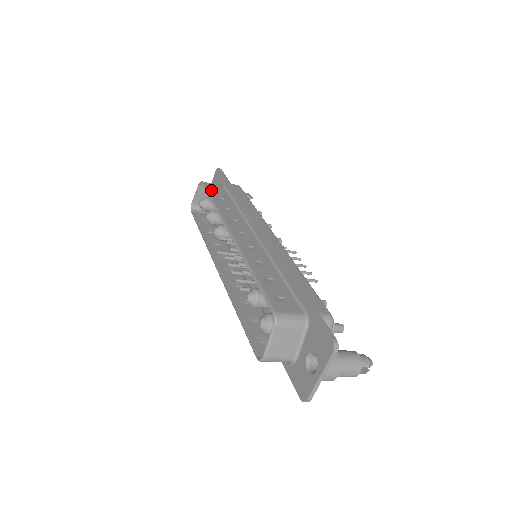
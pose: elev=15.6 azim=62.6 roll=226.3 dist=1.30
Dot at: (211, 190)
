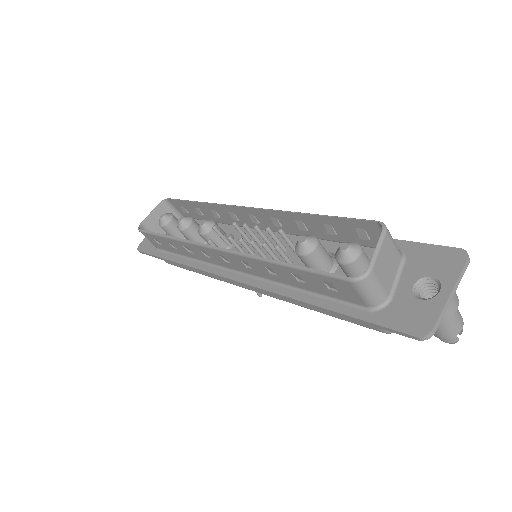
Dot at: (184, 203)
